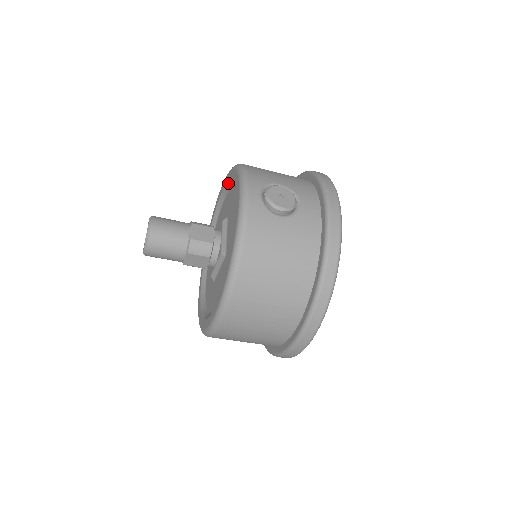
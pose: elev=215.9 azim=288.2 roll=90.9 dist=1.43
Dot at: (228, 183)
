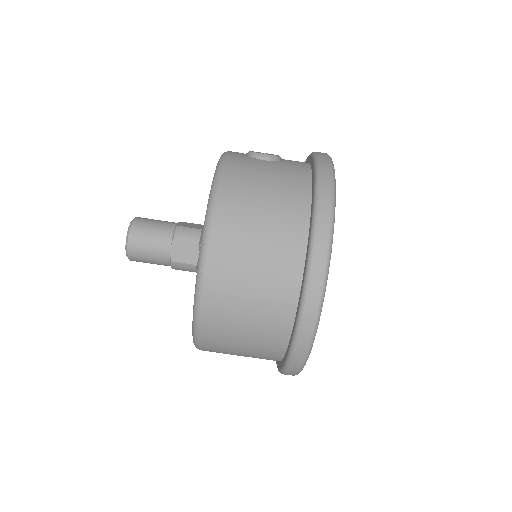
Dot at: occluded
